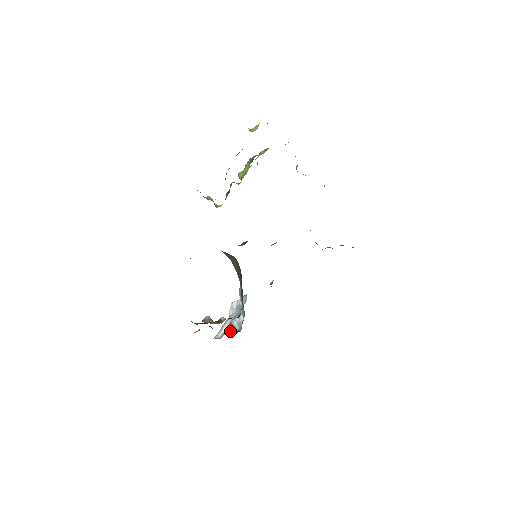
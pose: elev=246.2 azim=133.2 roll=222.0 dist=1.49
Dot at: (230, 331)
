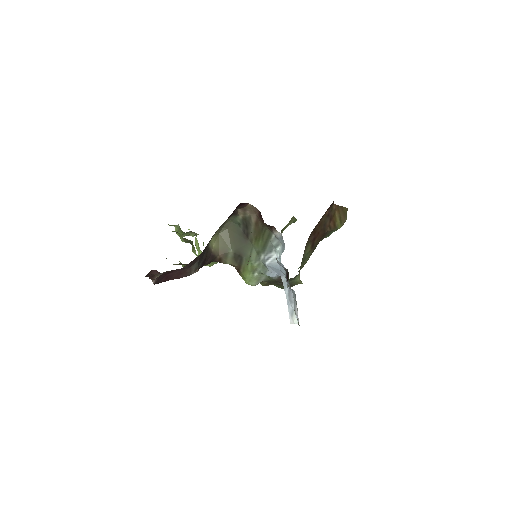
Dot at: occluded
